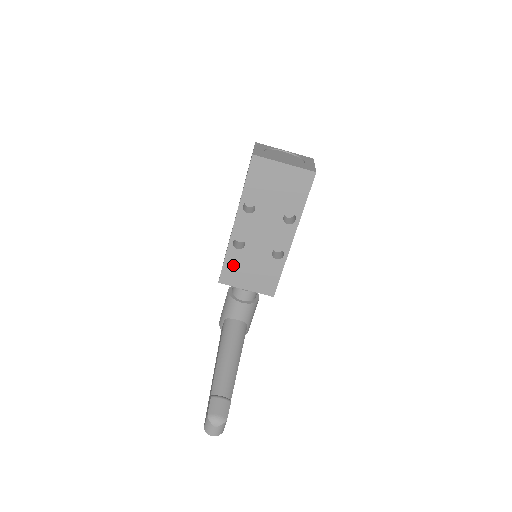
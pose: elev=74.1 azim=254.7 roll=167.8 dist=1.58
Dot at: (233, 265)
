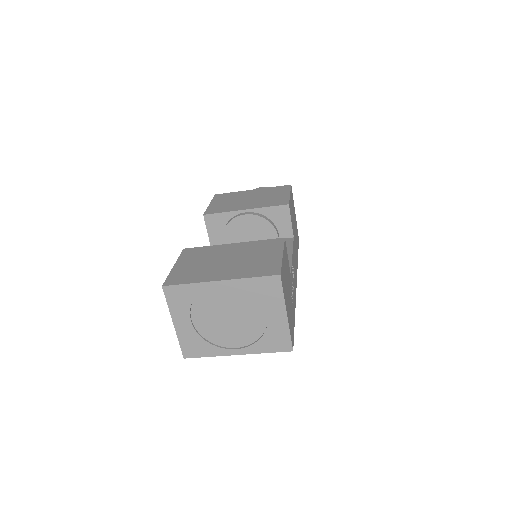
Dot at: occluded
